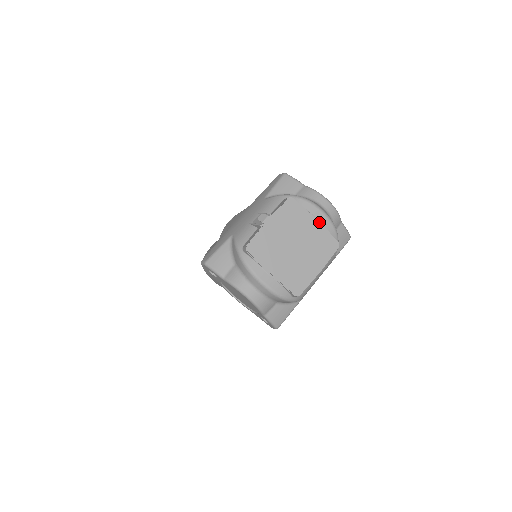
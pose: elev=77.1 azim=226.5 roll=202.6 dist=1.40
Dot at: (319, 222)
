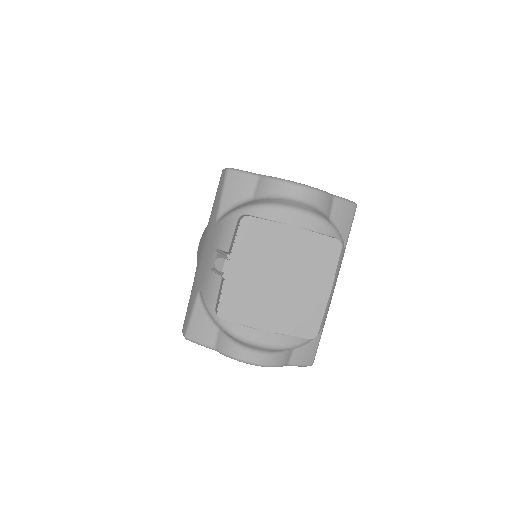
Dot at: (299, 228)
